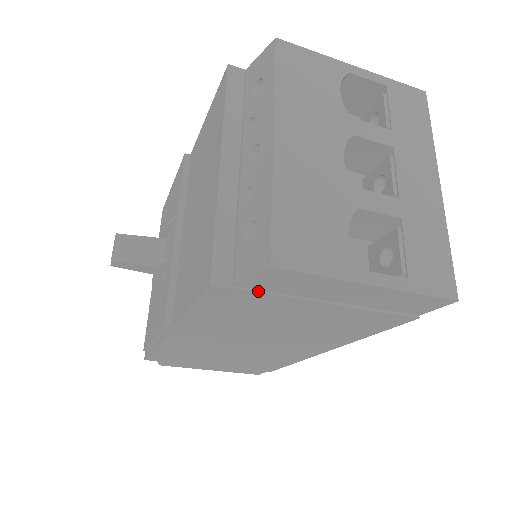
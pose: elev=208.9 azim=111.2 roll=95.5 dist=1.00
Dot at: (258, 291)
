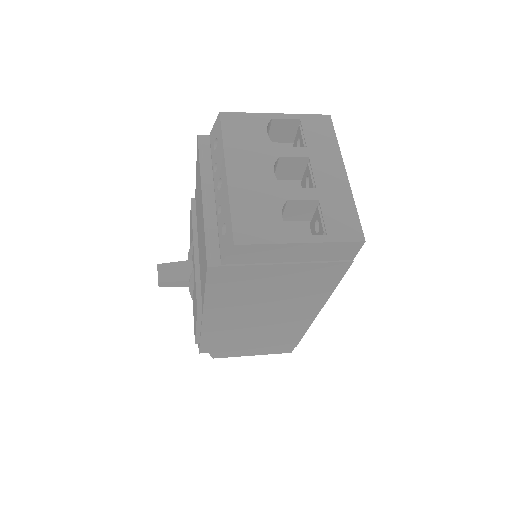
Dot at: (238, 265)
